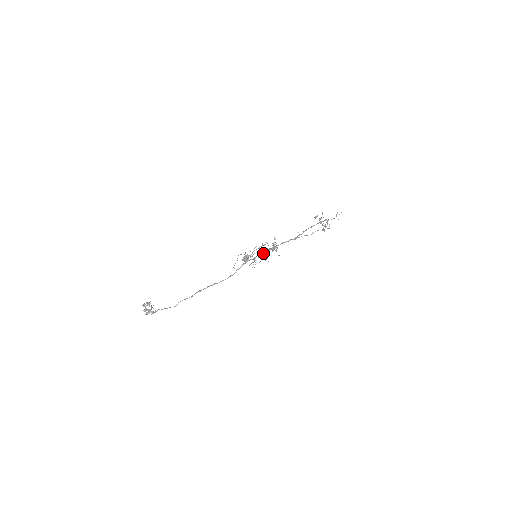
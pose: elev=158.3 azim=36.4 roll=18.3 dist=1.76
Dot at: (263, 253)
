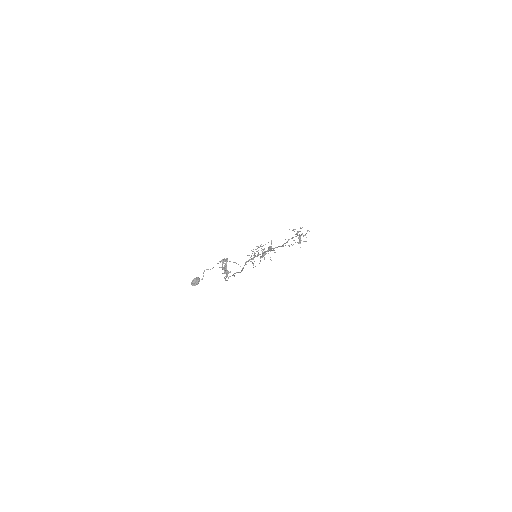
Dot at: occluded
